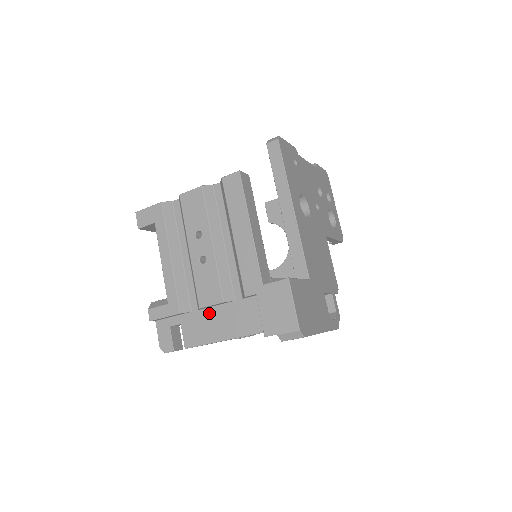
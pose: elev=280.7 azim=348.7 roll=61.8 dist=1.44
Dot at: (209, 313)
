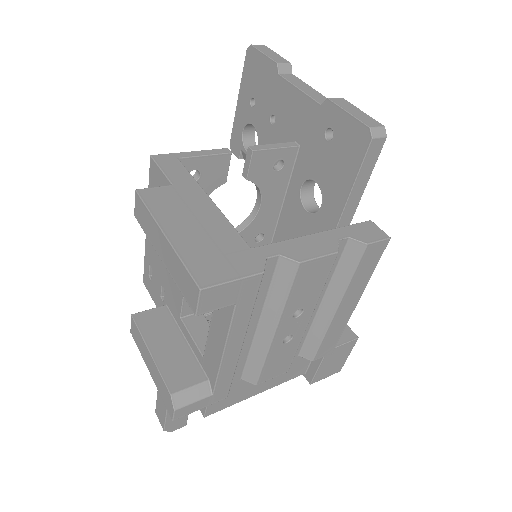
Dot at: occluded
